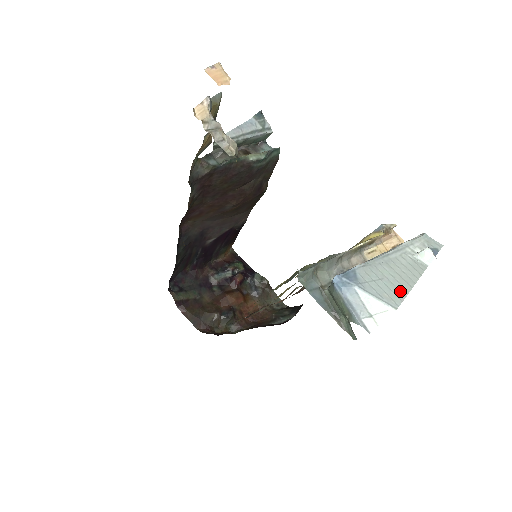
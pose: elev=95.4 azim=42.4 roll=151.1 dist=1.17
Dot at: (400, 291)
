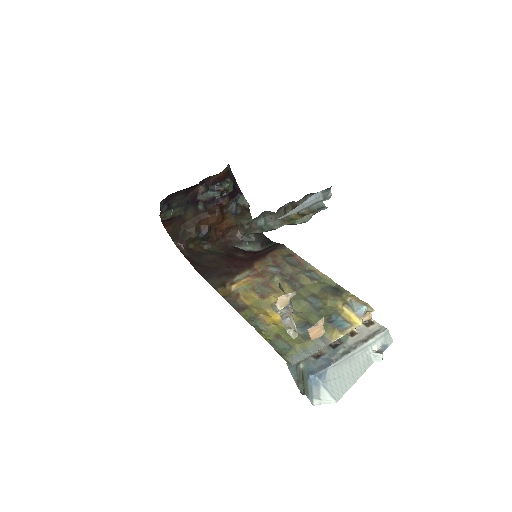
Dot at: (346, 387)
